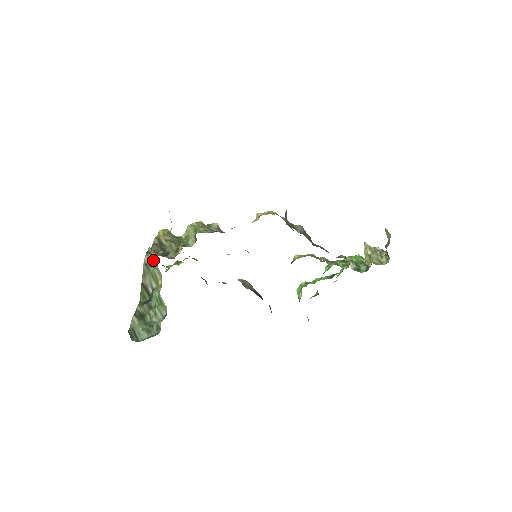
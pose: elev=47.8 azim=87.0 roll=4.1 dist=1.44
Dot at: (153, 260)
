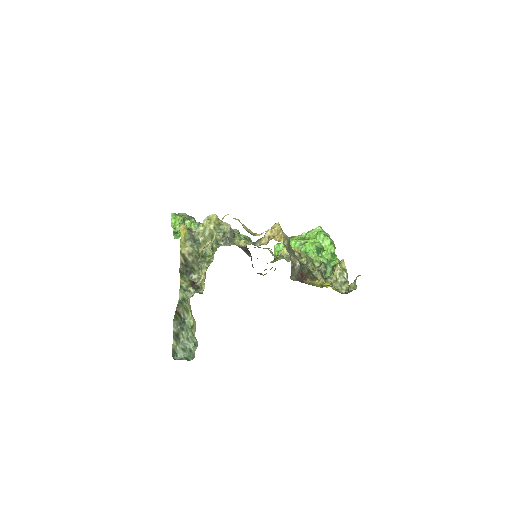
Dot at: (185, 297)
